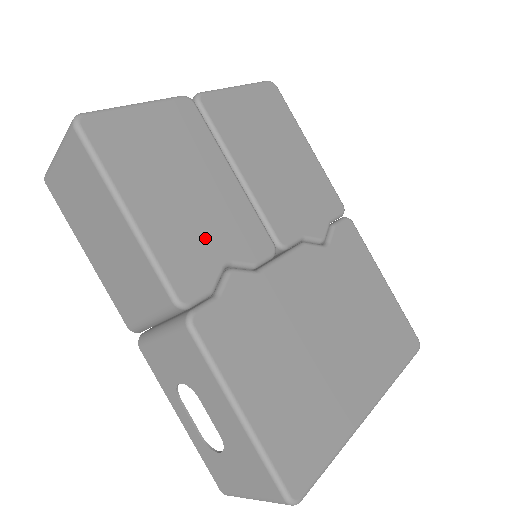
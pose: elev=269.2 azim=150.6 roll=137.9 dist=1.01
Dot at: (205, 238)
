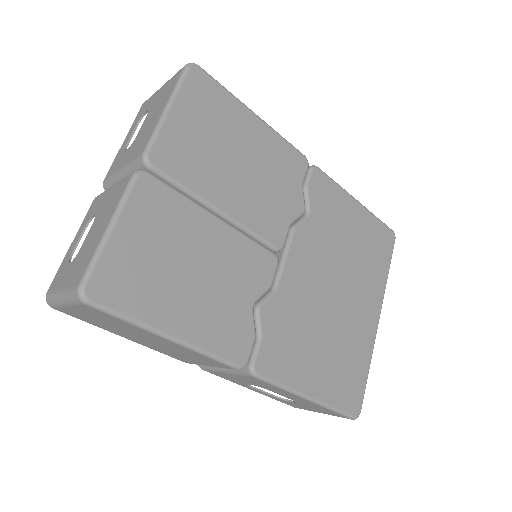
Dot at: (230, 301)
